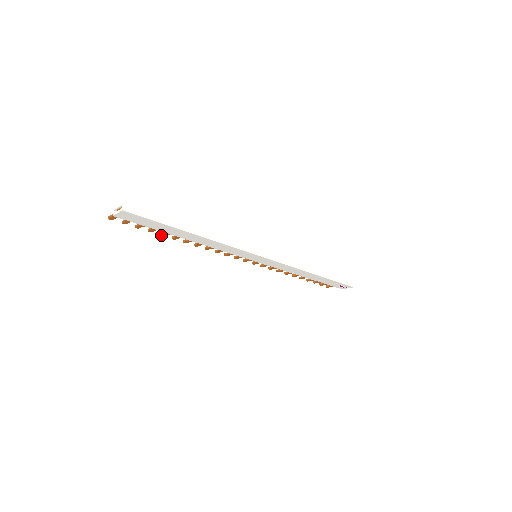
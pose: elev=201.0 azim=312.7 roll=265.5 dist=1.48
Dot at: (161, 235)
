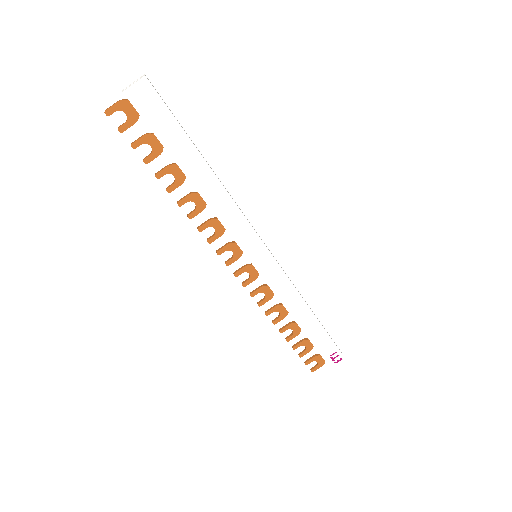
Dot at: (156, 175)
